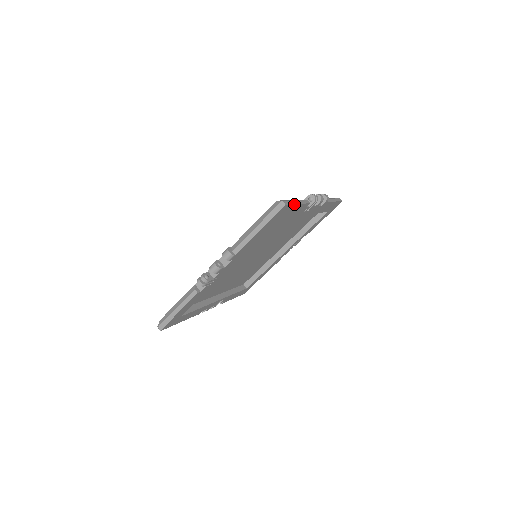
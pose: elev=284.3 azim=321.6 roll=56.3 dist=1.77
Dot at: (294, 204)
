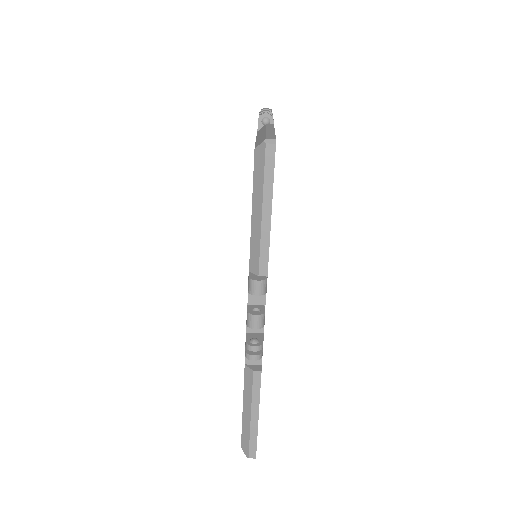
Dot at: (274, 134)
